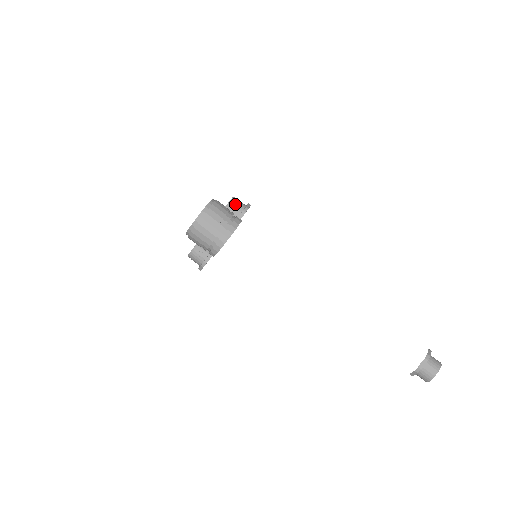
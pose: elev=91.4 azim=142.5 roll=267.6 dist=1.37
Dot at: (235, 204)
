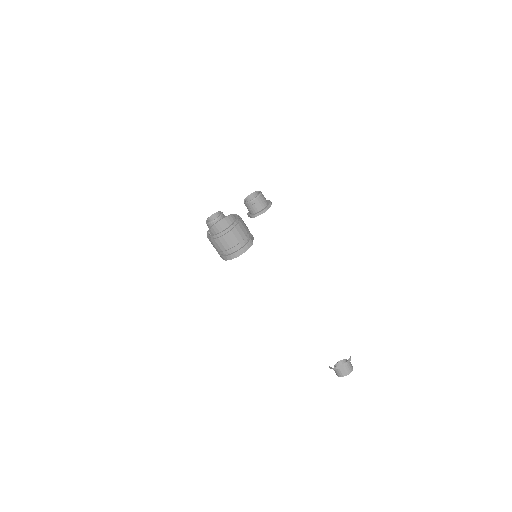
Dot at: (259, 202)
